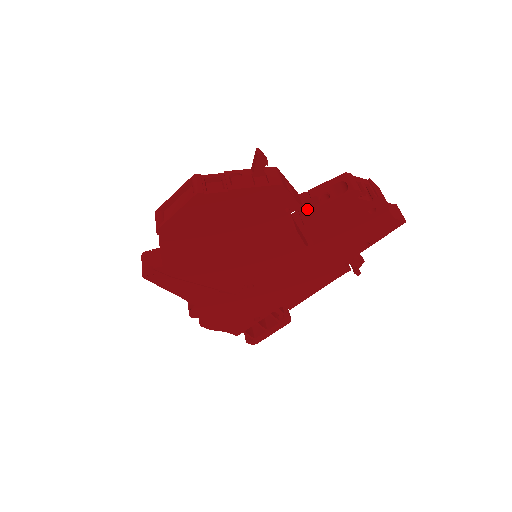
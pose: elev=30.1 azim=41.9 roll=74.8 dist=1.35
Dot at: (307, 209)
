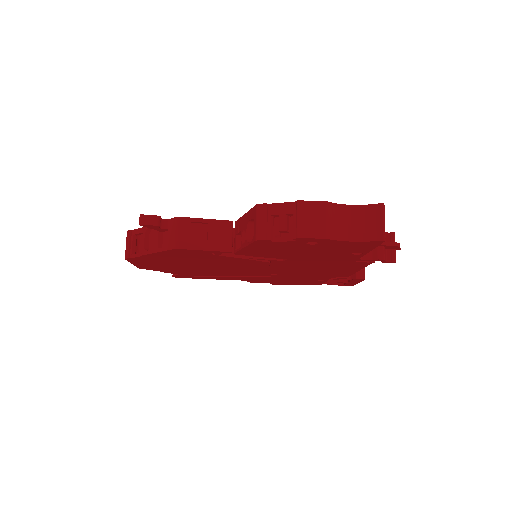
Dot at: (240, 244)
